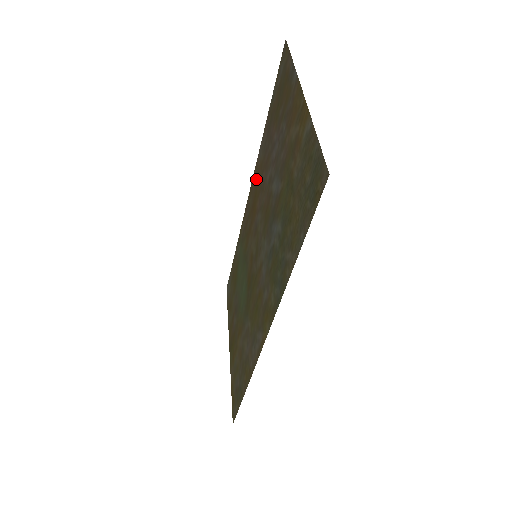
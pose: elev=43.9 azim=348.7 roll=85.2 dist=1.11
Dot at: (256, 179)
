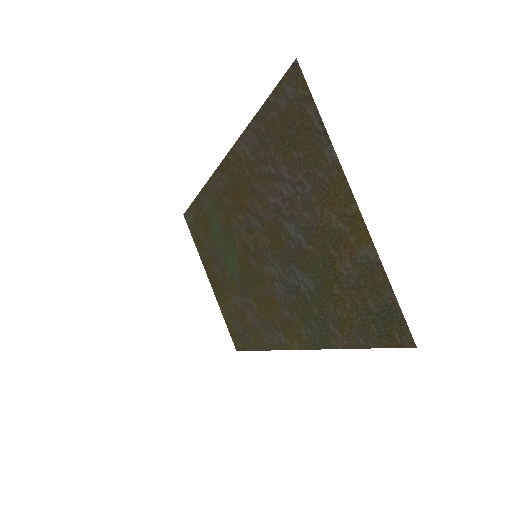
Dot at: (238, 169)
